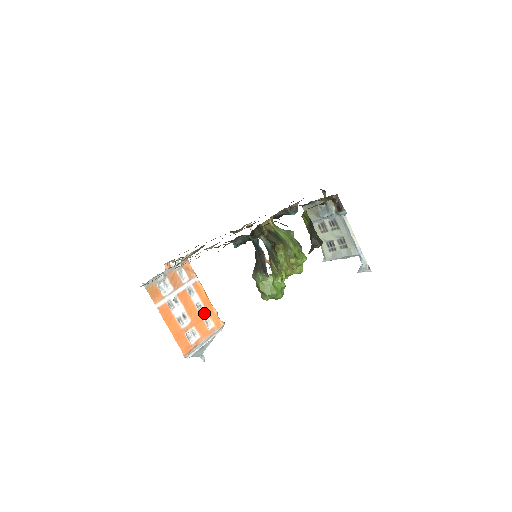
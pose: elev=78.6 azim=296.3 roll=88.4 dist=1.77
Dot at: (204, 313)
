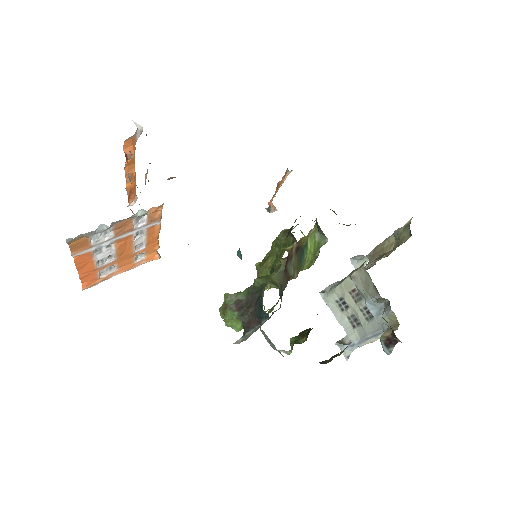
Dot at: (141, 251)
